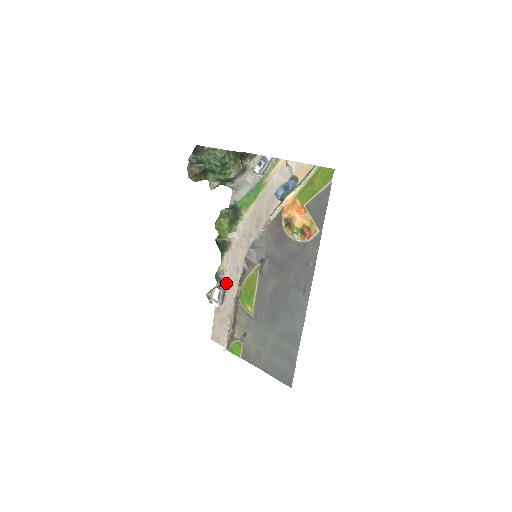
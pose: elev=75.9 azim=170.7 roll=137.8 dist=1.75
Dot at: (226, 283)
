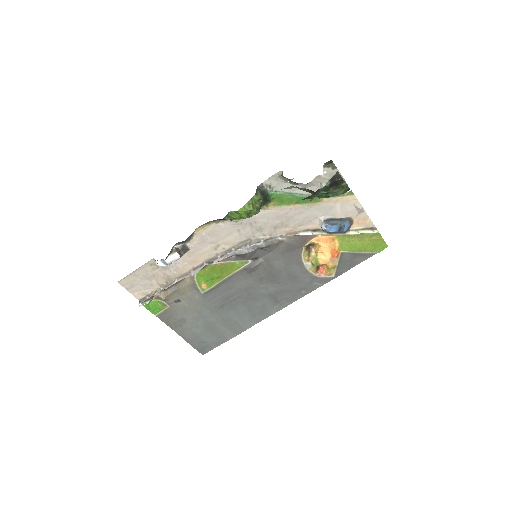
Dot at: (188, 249)
